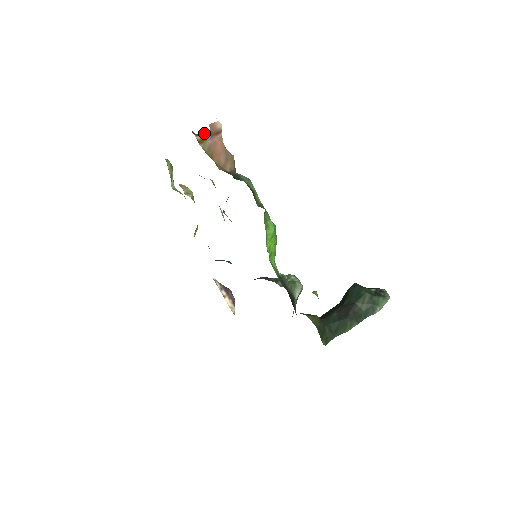
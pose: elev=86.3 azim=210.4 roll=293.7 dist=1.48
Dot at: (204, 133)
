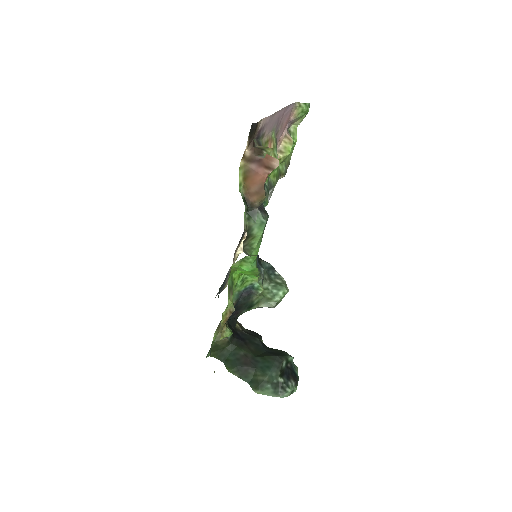
Dot at: (257, 155)
